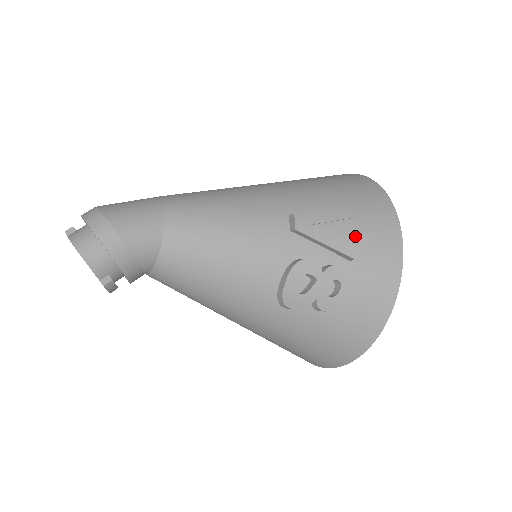
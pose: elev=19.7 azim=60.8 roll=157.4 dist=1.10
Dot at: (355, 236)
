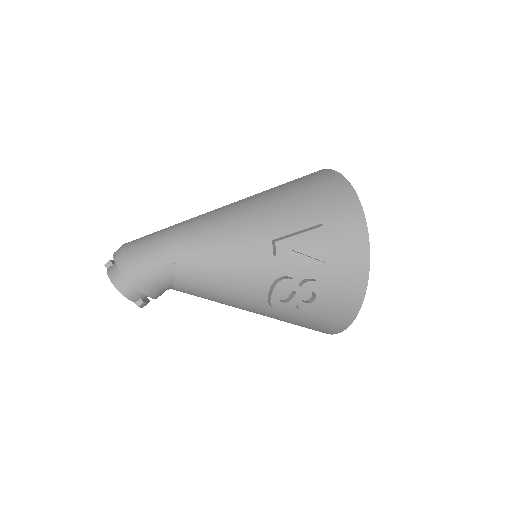
Dot at: (328, 253)
